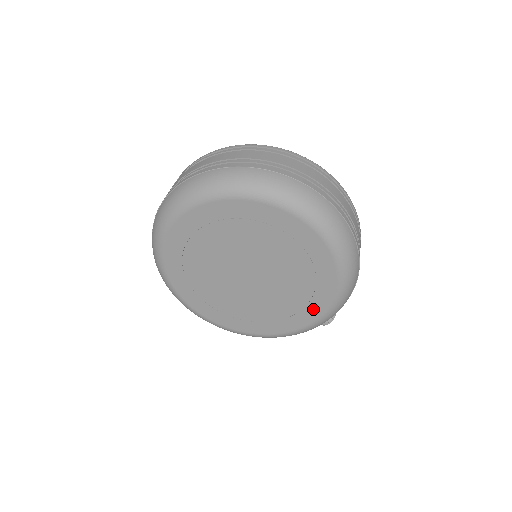
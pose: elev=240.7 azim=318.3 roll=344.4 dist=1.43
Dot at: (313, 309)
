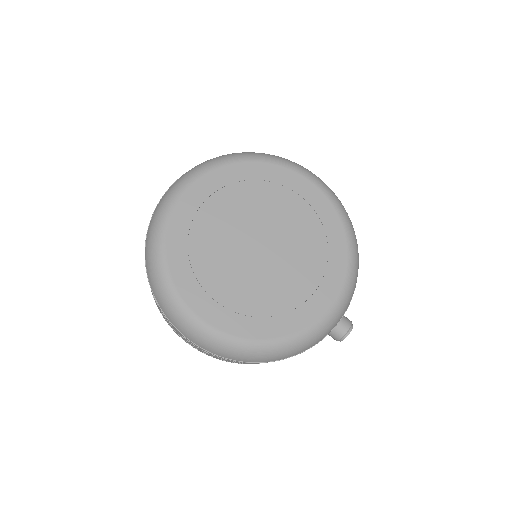
Dot at: (334, 272)
